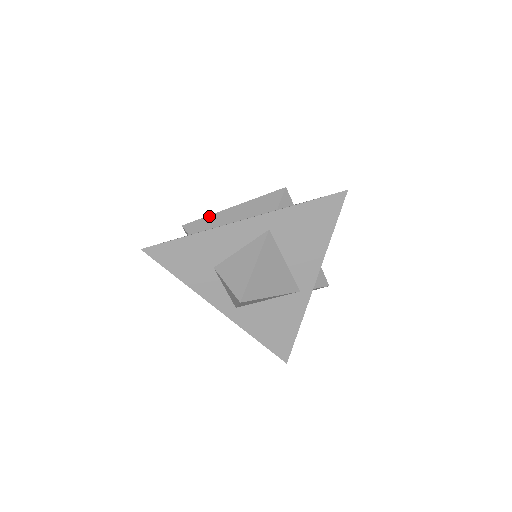
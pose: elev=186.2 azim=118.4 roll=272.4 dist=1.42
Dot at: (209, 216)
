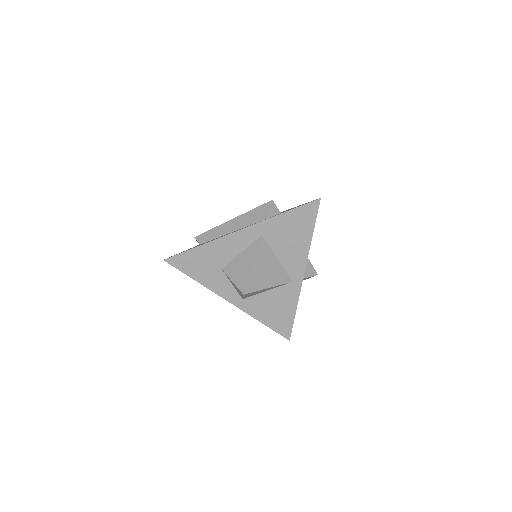
Dot at: (215, 228)
